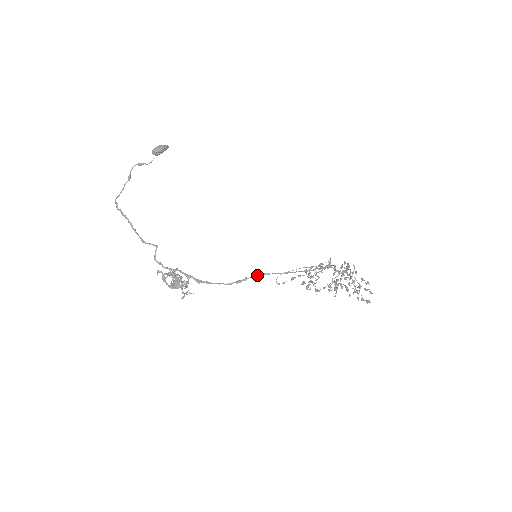
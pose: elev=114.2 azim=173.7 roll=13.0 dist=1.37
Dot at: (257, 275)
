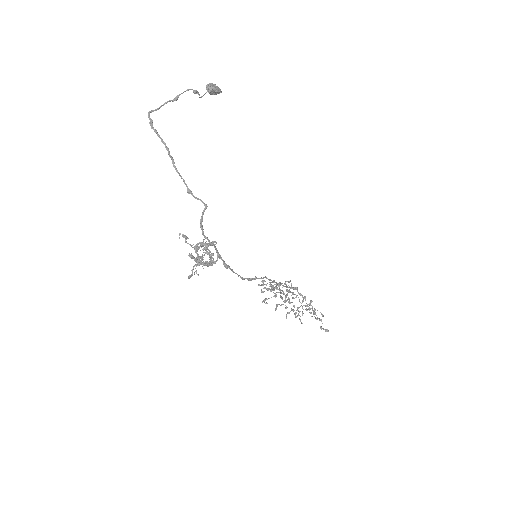
Dot at: occluded
